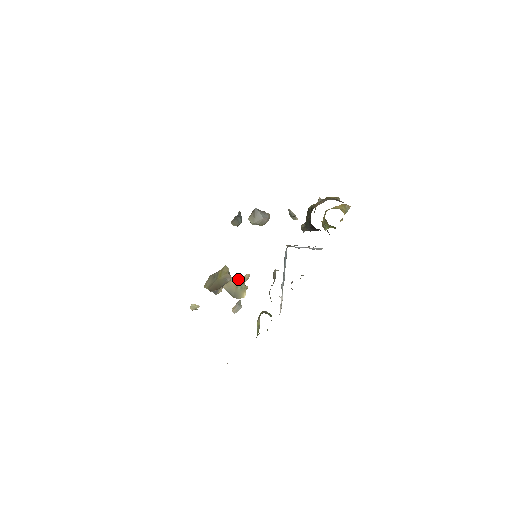
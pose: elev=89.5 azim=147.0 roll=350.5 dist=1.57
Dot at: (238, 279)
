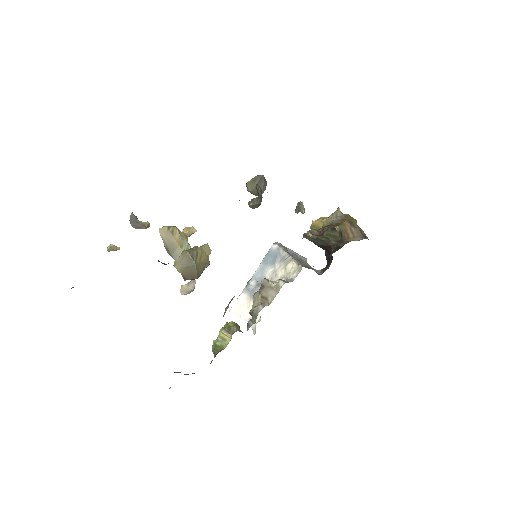
Dot at: (182, 232)
